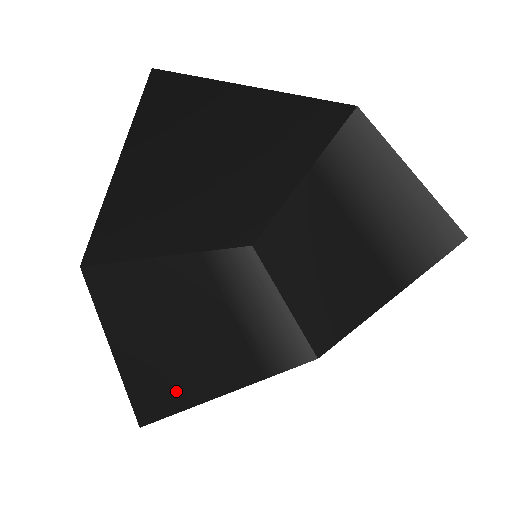
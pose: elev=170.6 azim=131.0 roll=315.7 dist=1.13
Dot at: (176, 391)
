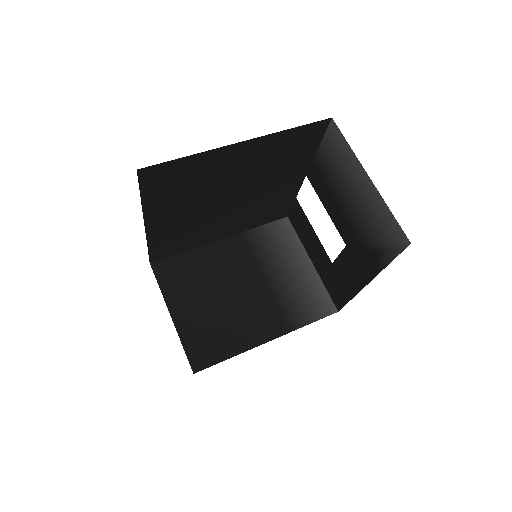
Dot at: occluded
